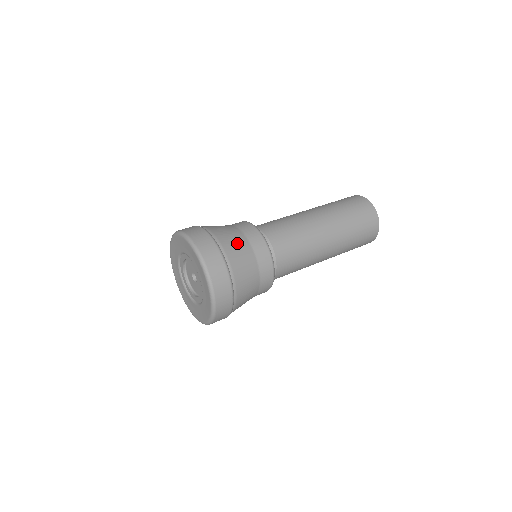
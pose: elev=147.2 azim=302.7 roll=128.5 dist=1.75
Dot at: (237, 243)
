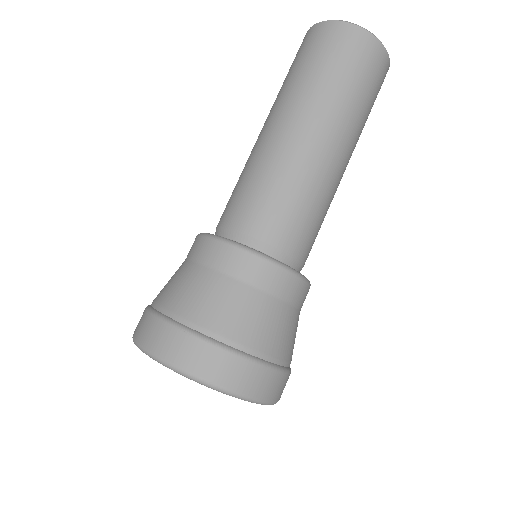
Dot at: (204, 292)
